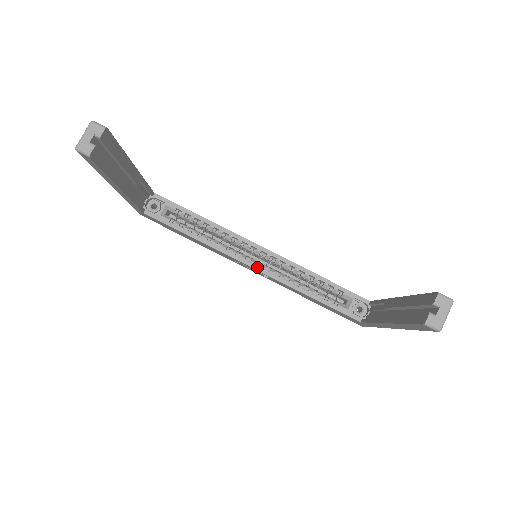
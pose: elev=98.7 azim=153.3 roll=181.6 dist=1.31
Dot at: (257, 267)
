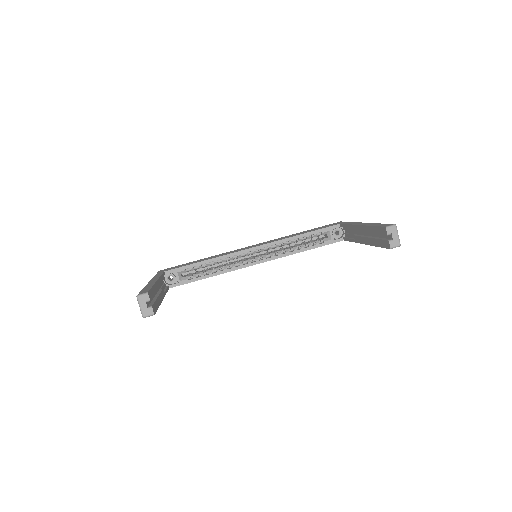
Dot at: (261, 261)
